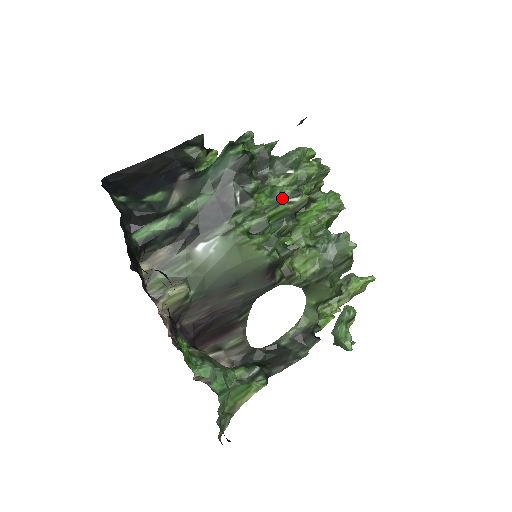
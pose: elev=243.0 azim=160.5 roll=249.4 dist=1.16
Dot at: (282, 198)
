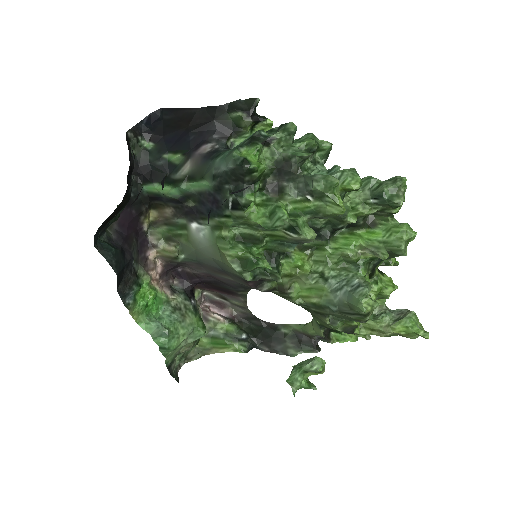
Dot at: (277, 226)
